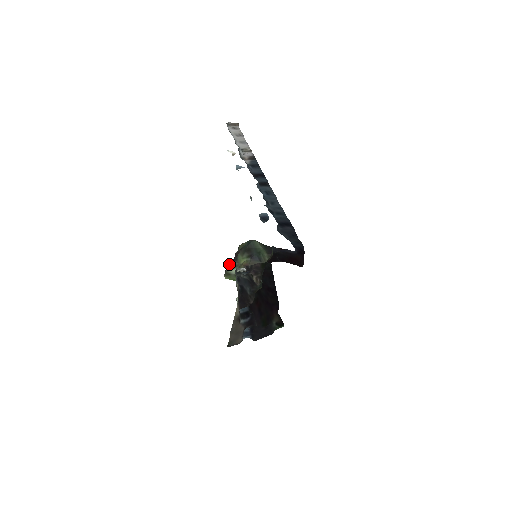
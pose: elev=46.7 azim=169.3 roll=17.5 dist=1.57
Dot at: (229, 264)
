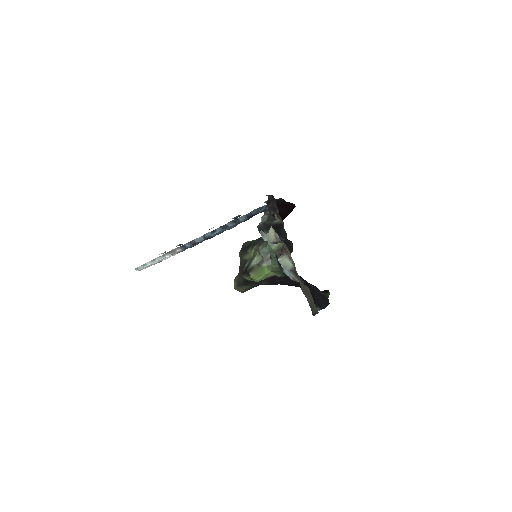
Dot at: (244, 268)
